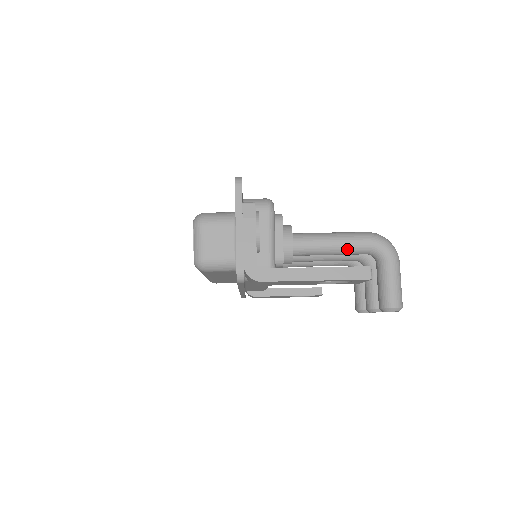
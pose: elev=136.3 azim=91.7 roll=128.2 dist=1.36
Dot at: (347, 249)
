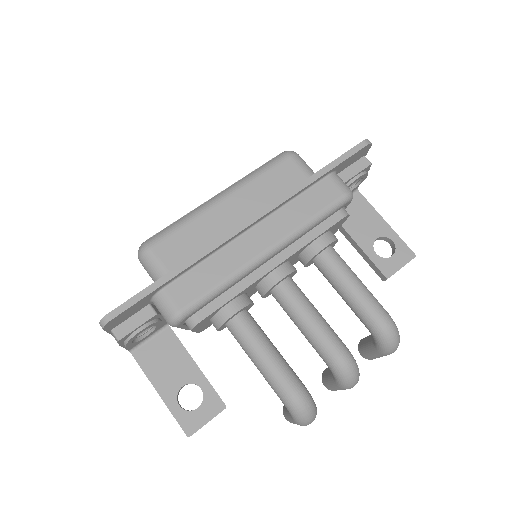
Dot at: occluded
